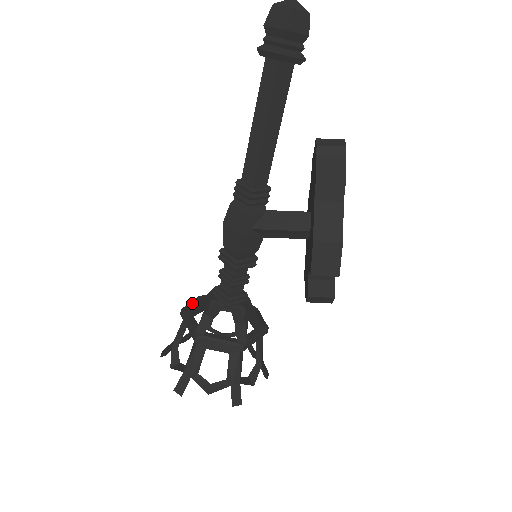
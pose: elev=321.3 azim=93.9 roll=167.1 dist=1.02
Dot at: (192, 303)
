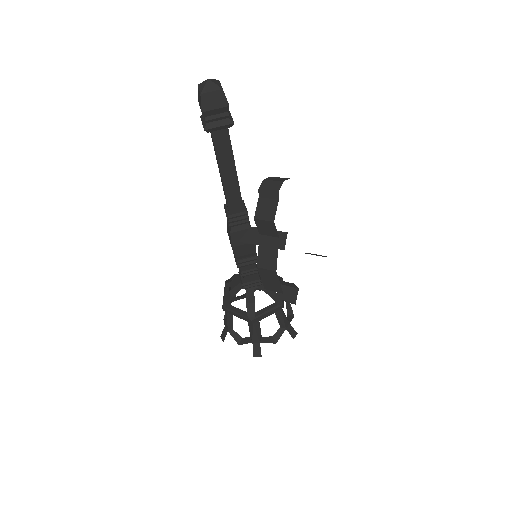
Dot at: (229, 279)
